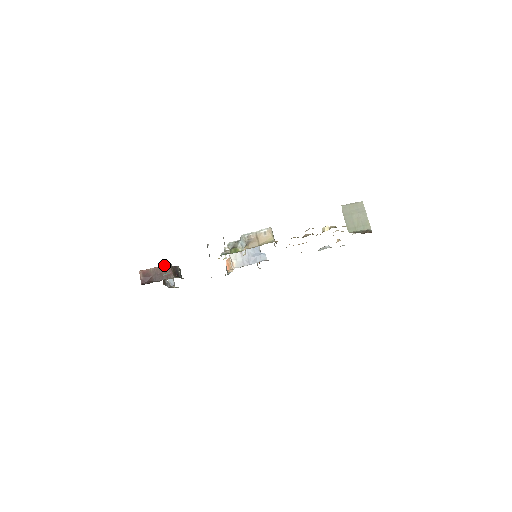
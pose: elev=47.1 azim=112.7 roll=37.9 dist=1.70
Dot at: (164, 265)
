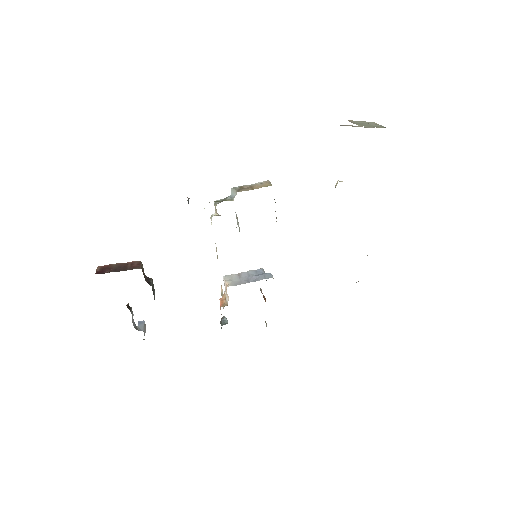
Dot at: (133, 261)
